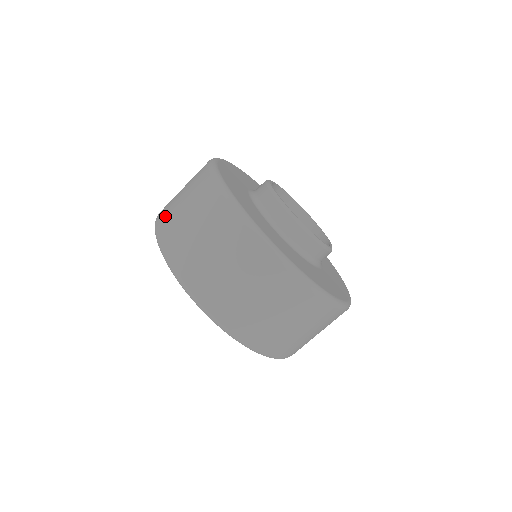
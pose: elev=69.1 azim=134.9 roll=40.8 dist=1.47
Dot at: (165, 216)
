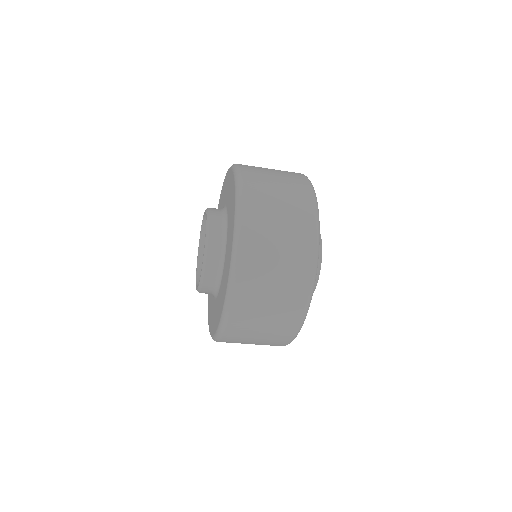
Dot at: (256, 216)
